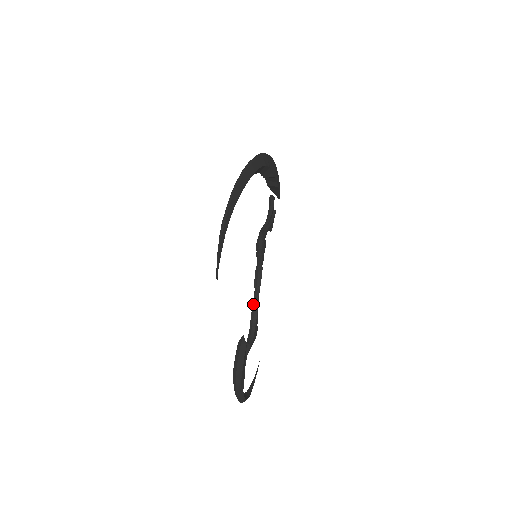
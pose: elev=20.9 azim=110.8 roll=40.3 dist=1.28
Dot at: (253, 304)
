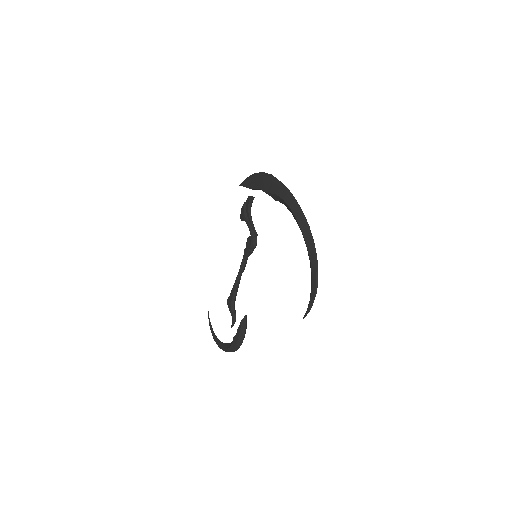
Dot at: (236, 283)
